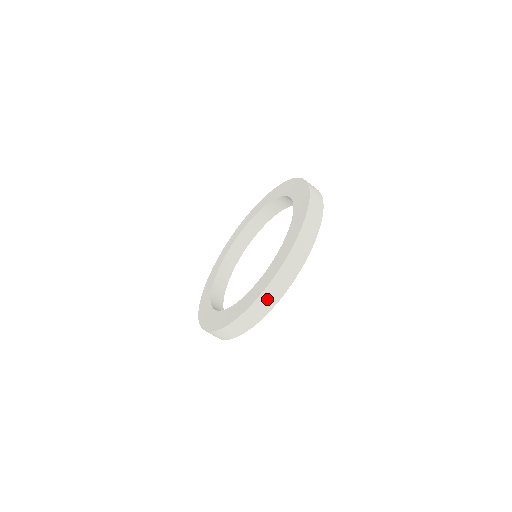
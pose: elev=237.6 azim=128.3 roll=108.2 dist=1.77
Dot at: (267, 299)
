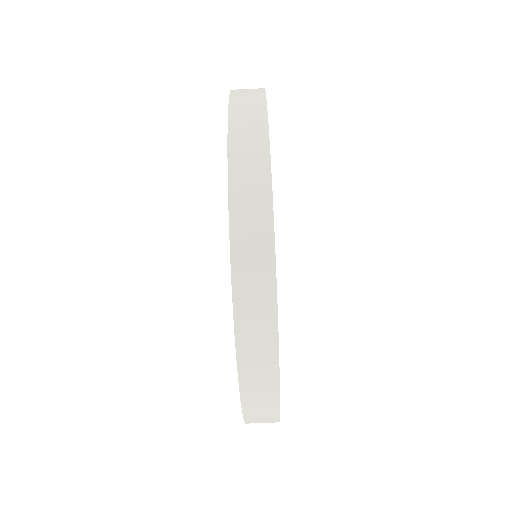
Dot at: (245, 128)
